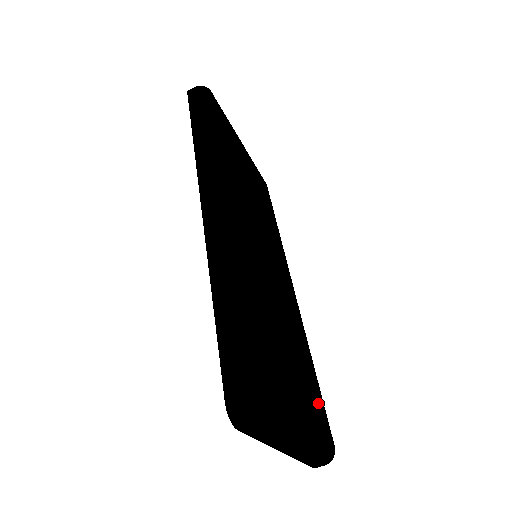
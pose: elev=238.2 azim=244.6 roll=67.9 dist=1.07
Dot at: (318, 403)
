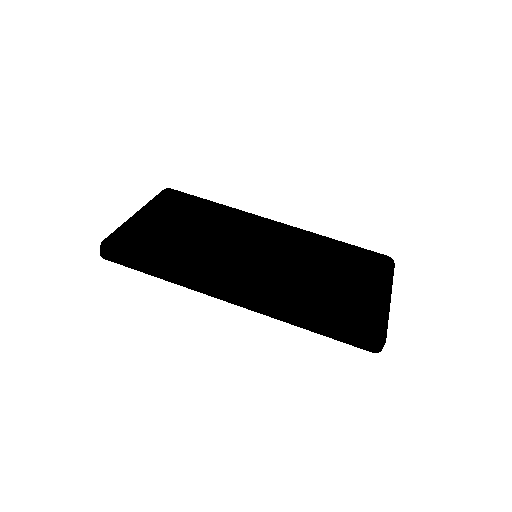
Dot at: (363, 258)
